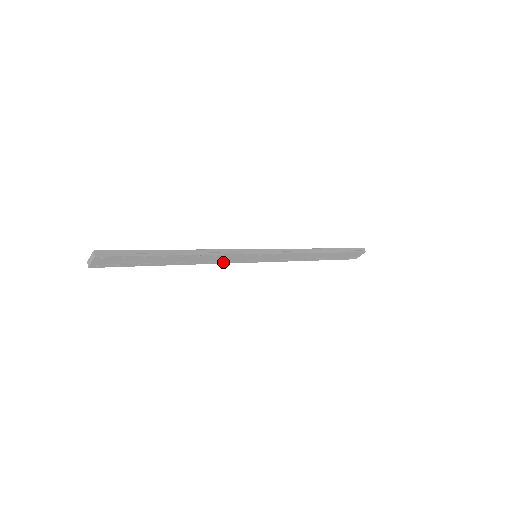
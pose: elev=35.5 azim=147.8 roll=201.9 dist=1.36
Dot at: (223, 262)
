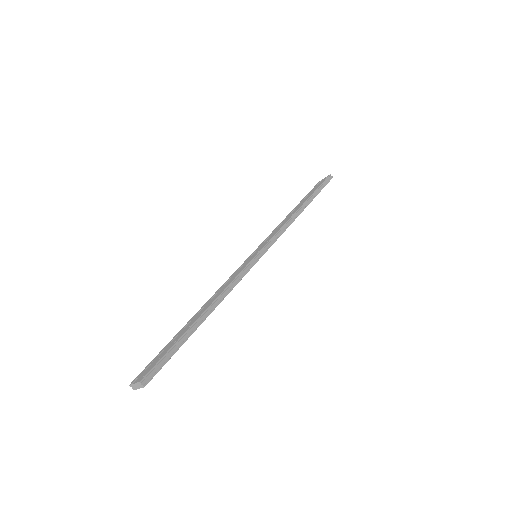
Dot at: occluded
